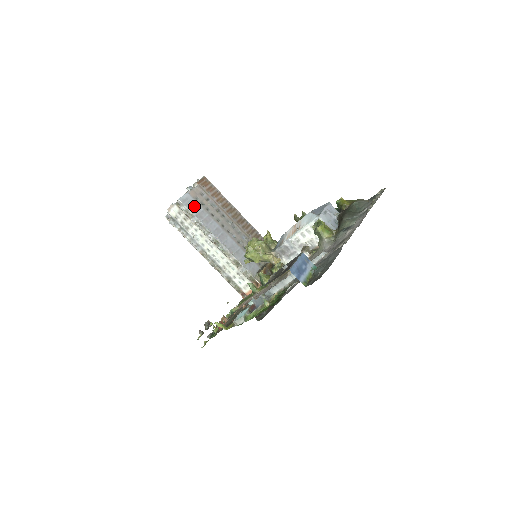
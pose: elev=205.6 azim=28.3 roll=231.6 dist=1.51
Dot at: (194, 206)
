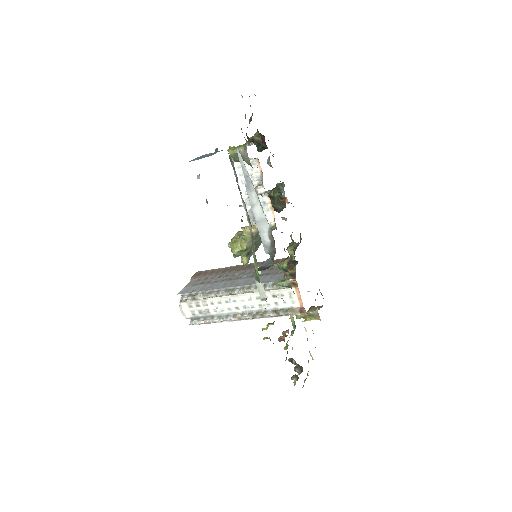
Dot at: (194, 289)
